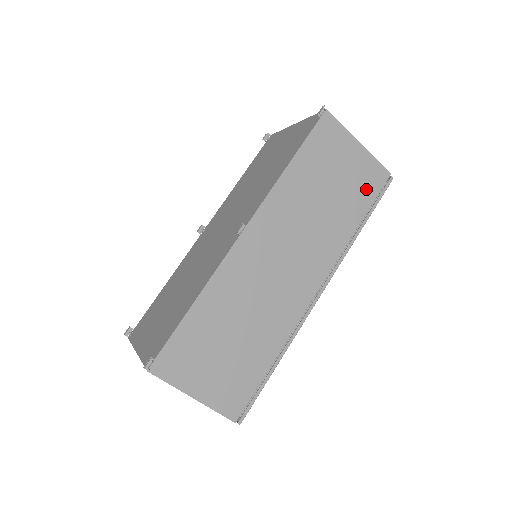
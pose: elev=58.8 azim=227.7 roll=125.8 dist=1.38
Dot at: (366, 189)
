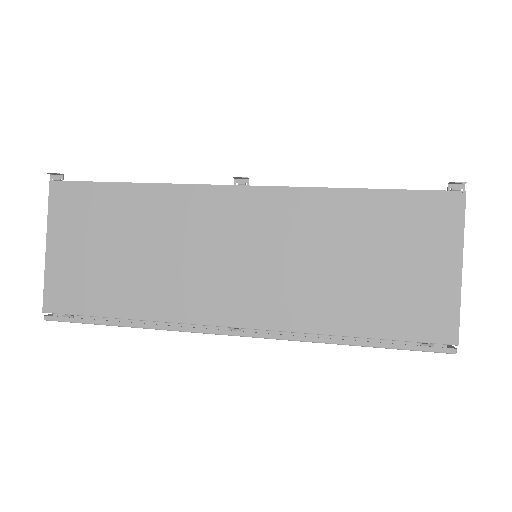
Dot at: (407, 318)
